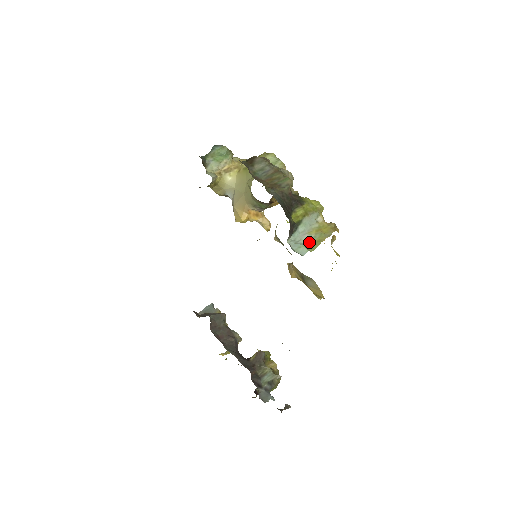
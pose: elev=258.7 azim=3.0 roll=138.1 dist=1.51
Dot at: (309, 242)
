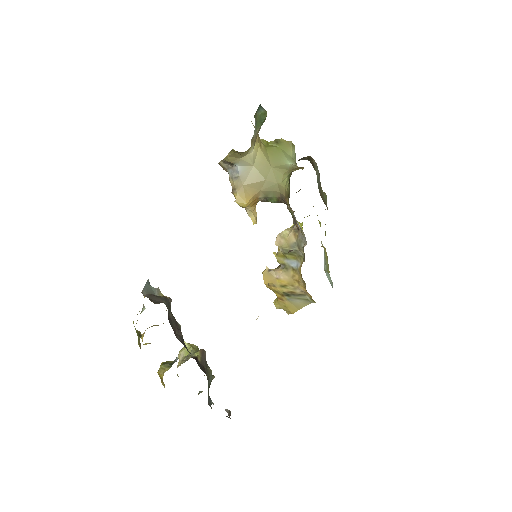
Dot at: (327, 270)
